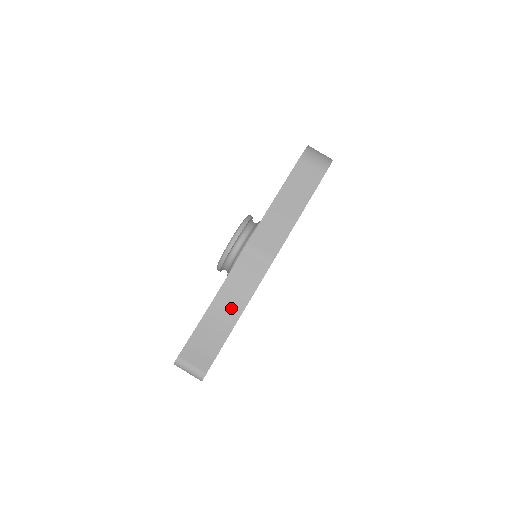
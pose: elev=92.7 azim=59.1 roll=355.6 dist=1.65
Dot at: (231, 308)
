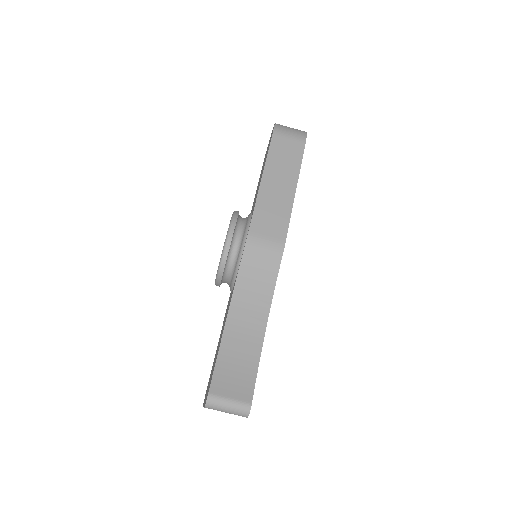
Dot at: (253, 315)
